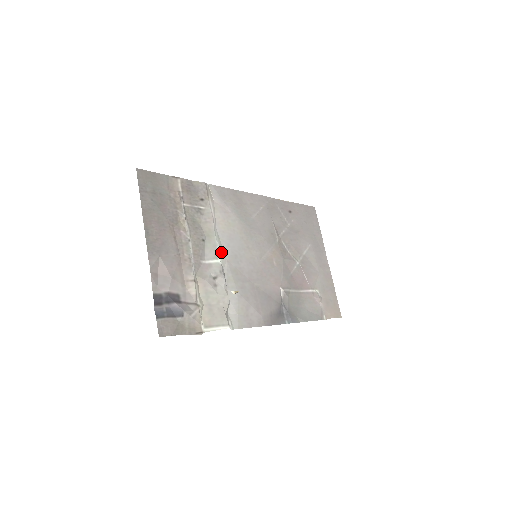
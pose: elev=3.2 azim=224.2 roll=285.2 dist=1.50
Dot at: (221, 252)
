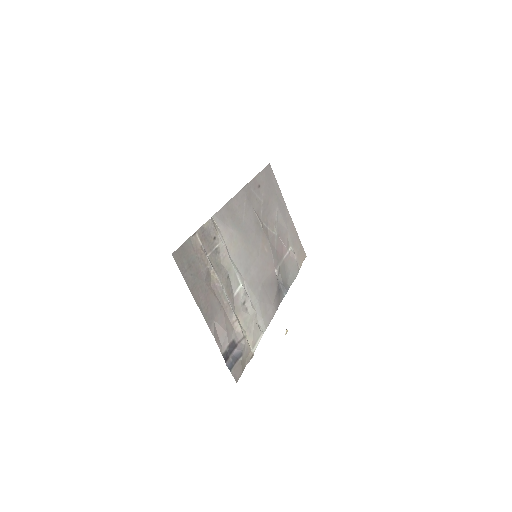
Dot at: (239, 276)
